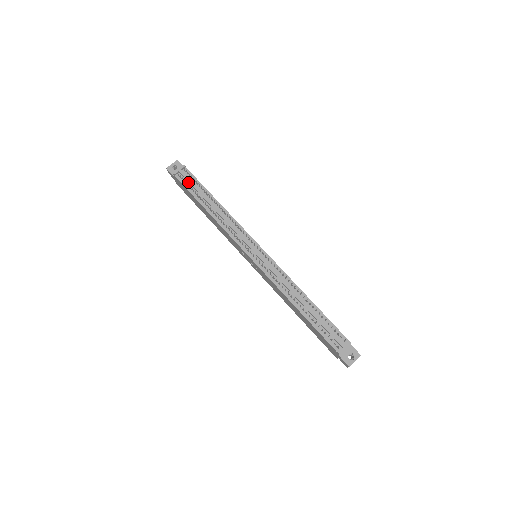
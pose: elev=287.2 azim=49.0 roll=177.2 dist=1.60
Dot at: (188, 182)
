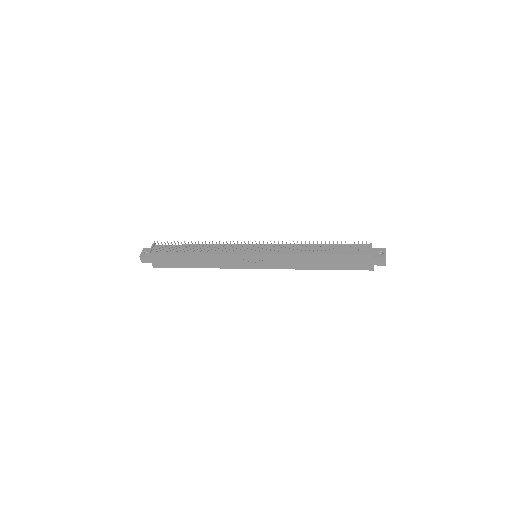
Dot at: (165, 250)
